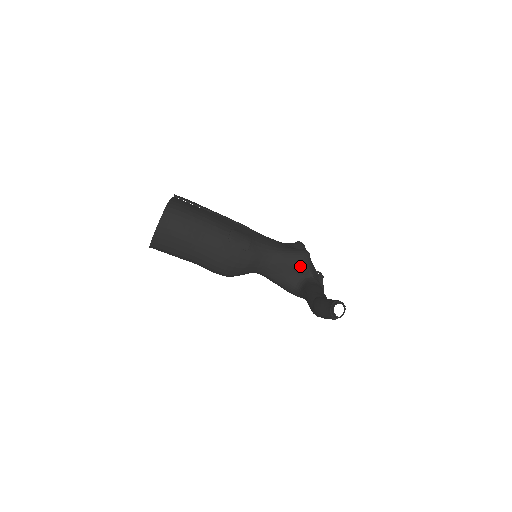
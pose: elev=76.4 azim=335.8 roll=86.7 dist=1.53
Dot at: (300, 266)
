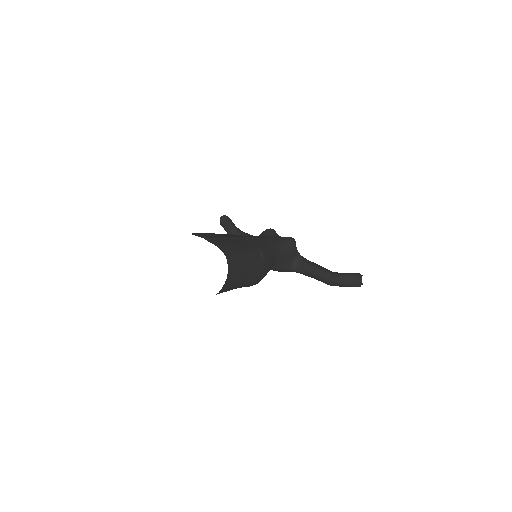
Dot at: (293, 252)
